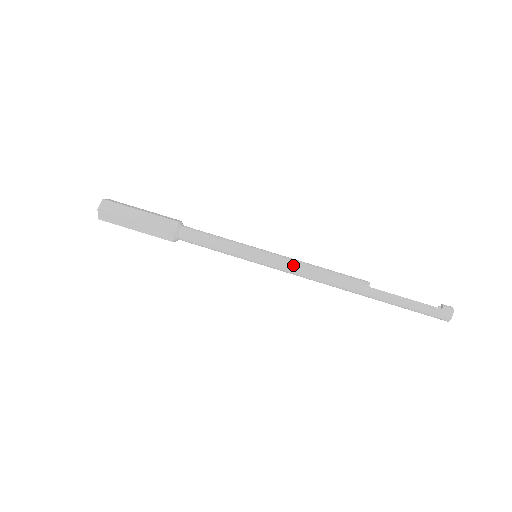
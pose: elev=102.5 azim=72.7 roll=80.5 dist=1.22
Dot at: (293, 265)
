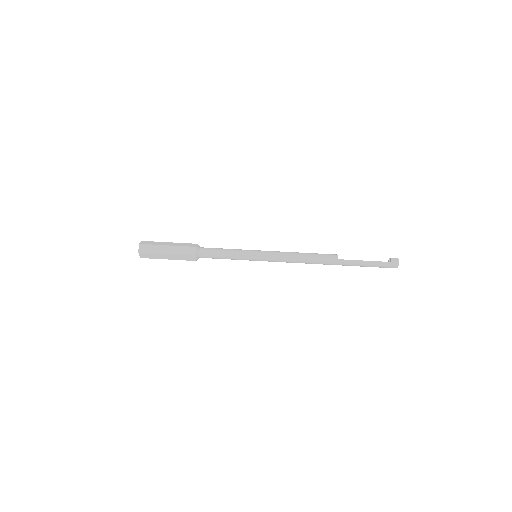
Dot at: (283, 257)
